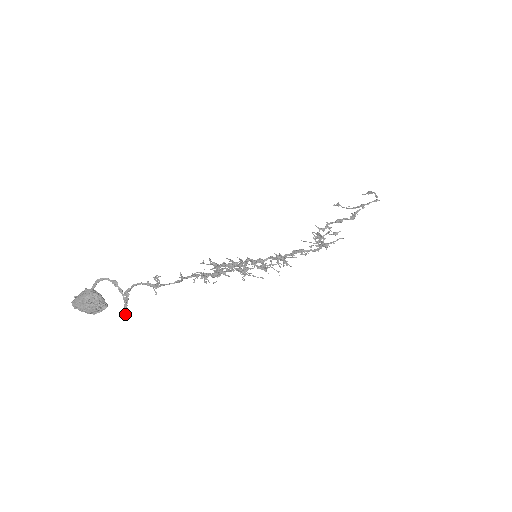
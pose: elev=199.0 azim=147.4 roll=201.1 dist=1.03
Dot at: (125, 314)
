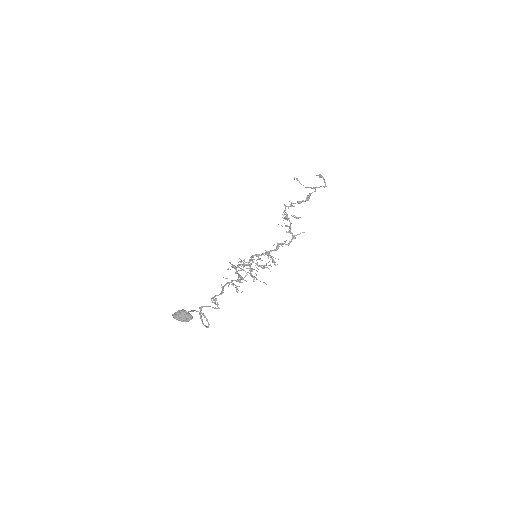
Dot at: occluded
